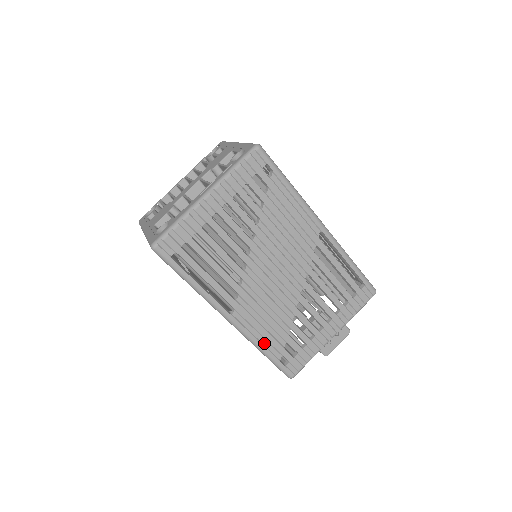
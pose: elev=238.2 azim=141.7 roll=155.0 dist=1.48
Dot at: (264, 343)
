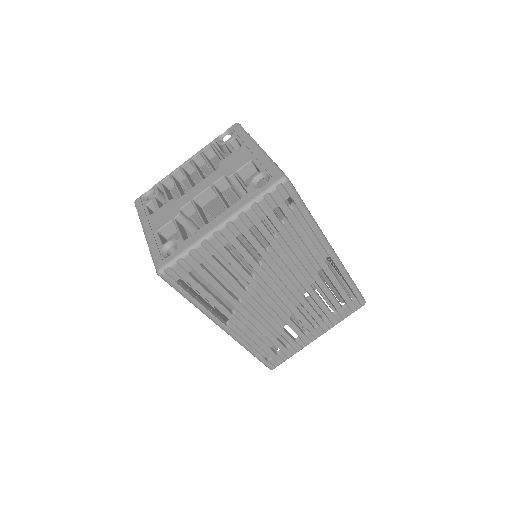
Dot at: (253, 346)
